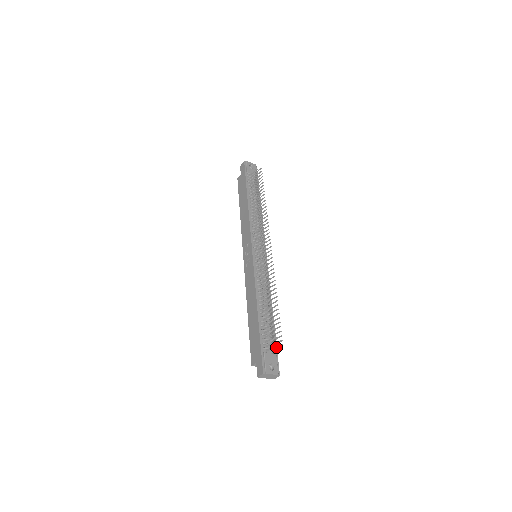
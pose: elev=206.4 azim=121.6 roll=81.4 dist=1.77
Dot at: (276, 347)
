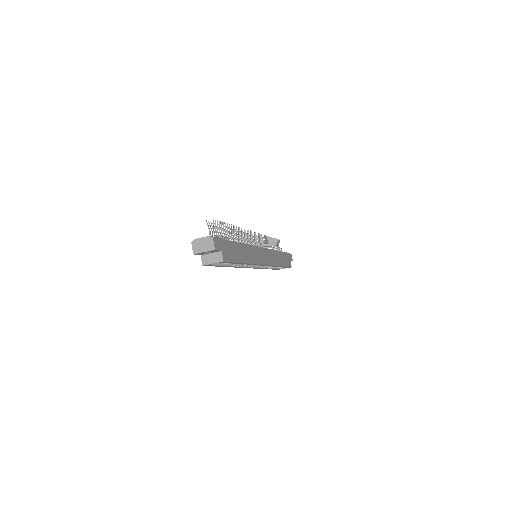
Dot at: (213, 229)
